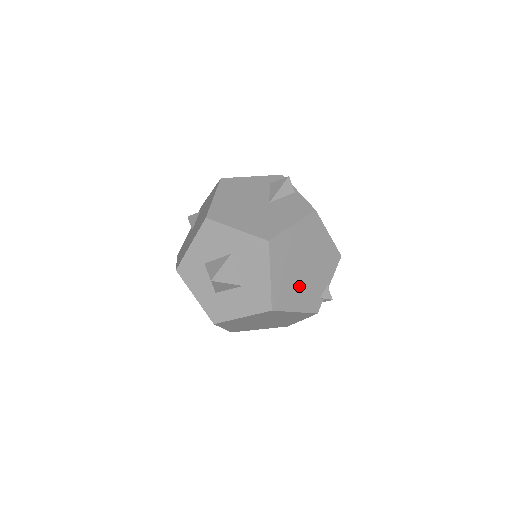
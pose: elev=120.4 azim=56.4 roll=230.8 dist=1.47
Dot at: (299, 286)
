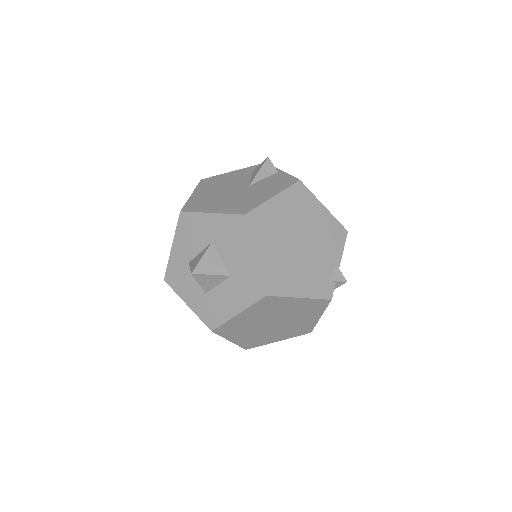
Dot at: (298, 267)
